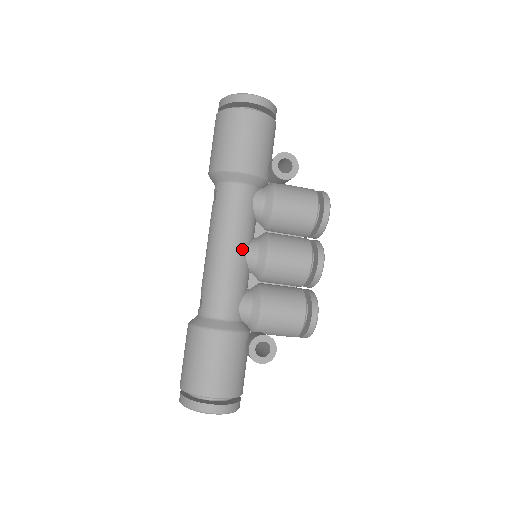
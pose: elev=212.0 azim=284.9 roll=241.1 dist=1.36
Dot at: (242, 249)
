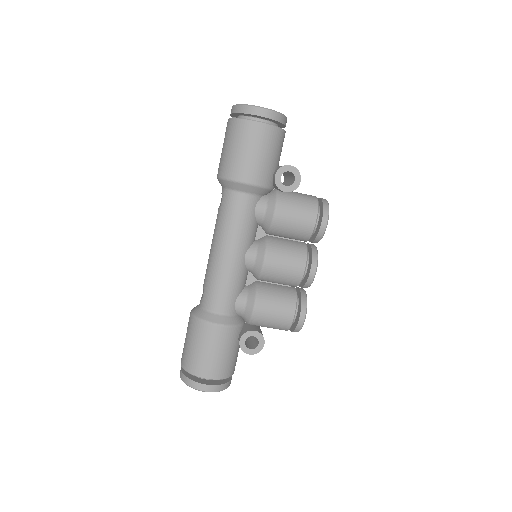
Dot at: (241, 253)
